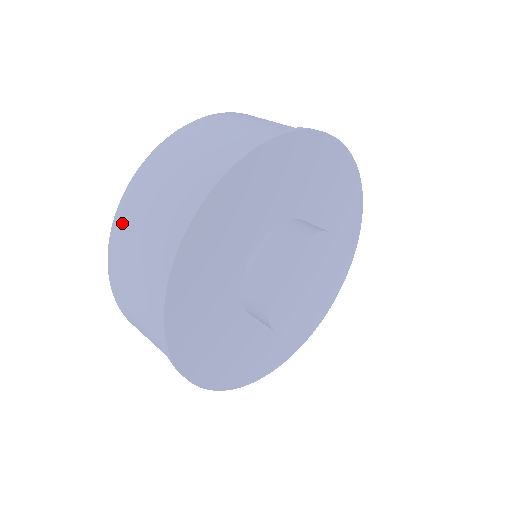
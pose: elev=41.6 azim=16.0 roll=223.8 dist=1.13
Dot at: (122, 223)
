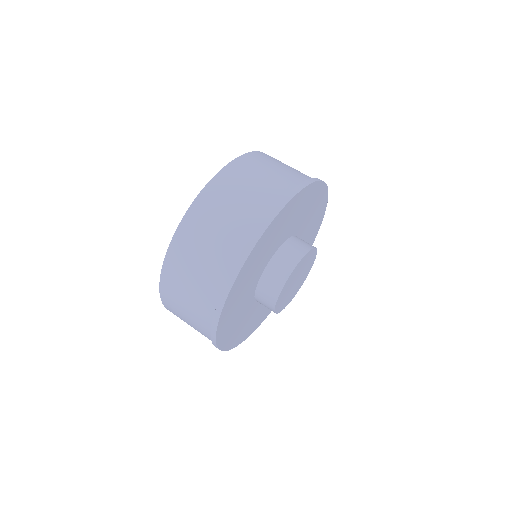
Dot at: (176, 256)
